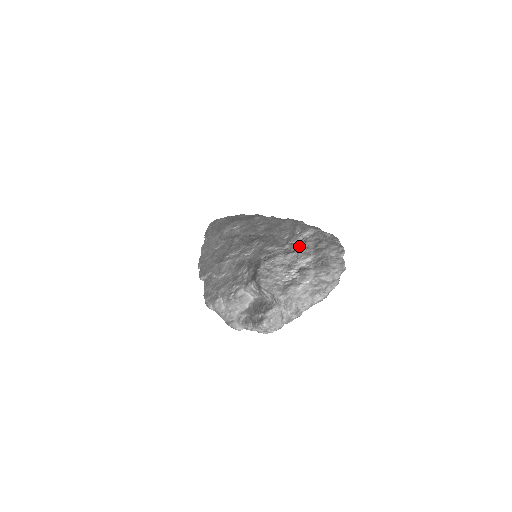
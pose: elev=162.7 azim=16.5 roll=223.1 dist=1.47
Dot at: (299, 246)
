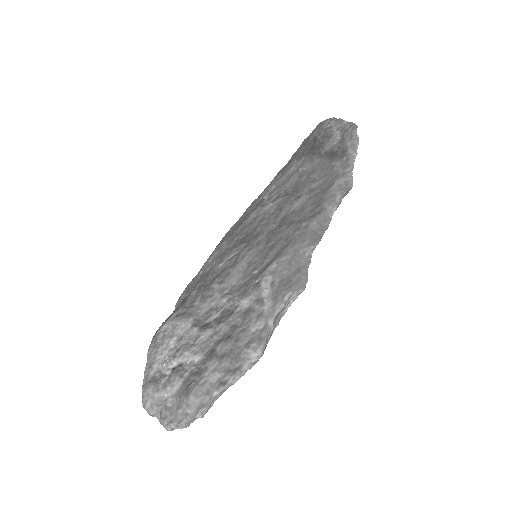
Dot at: (217, 319)
